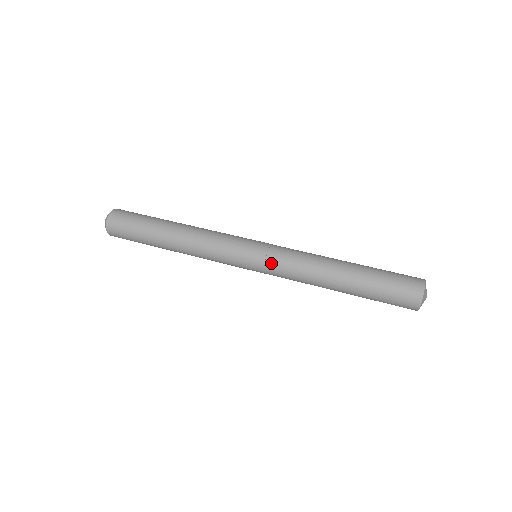
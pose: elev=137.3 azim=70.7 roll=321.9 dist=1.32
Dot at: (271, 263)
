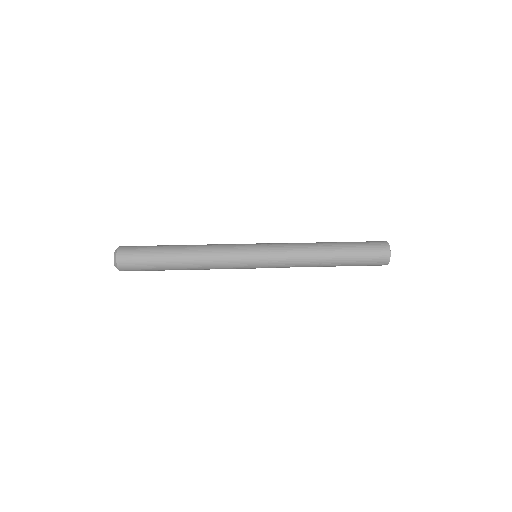
Dot at: (273, 262)
